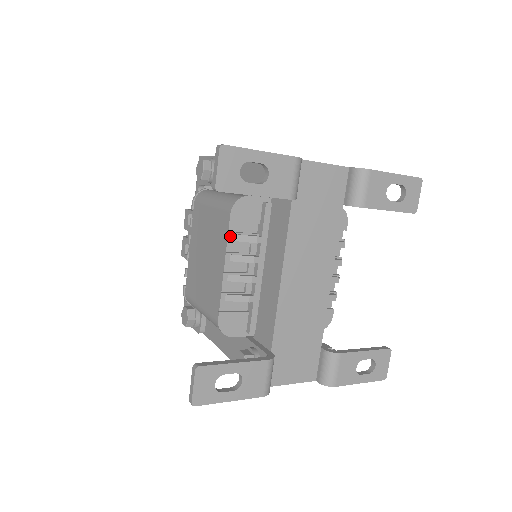
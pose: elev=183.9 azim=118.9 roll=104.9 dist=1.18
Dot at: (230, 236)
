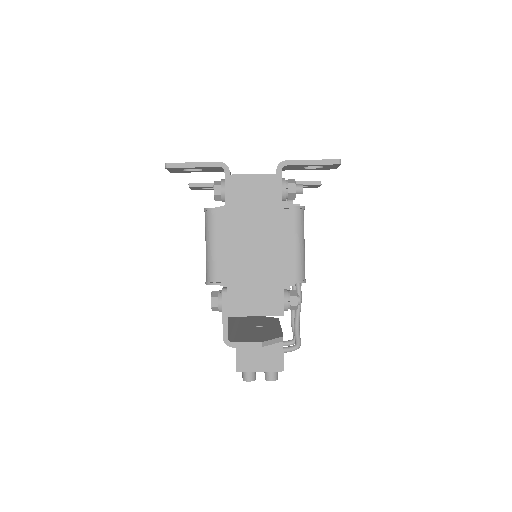
Dot at: occluded
